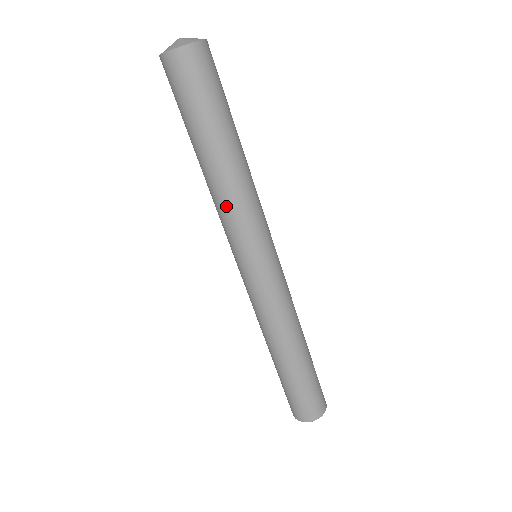
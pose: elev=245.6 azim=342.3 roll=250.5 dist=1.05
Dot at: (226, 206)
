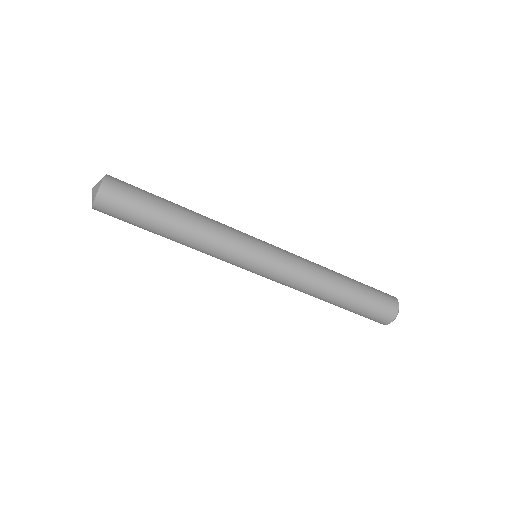
Dot at: (204, 252)
